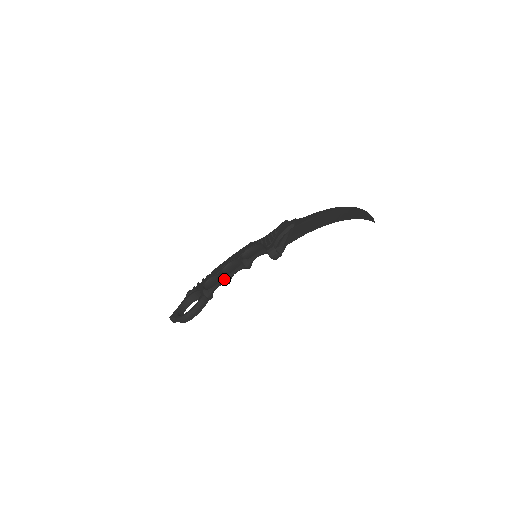
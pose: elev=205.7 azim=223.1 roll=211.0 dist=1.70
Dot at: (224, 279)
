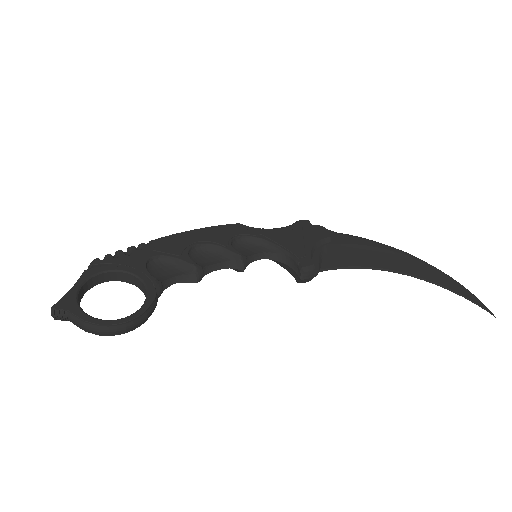
Dot at: (199, 275)
